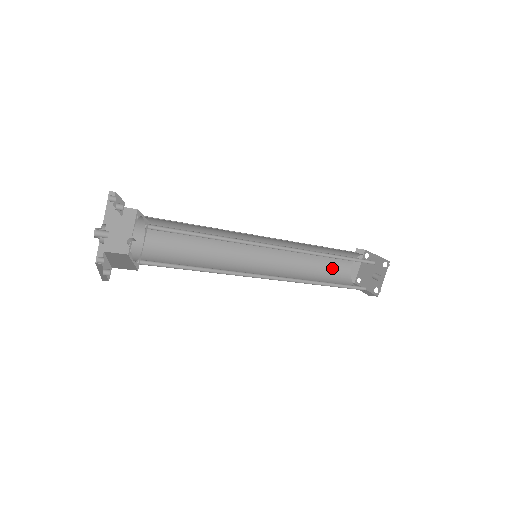
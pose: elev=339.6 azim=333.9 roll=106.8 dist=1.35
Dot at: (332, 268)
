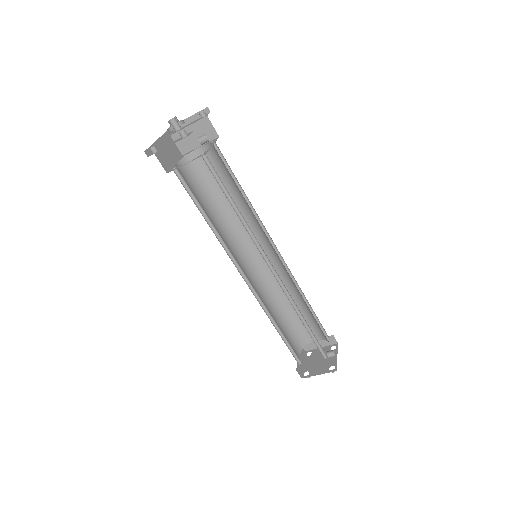
Dot at: (289, 343)
